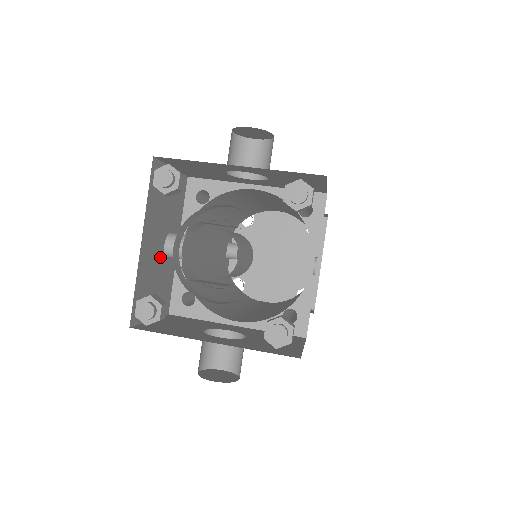
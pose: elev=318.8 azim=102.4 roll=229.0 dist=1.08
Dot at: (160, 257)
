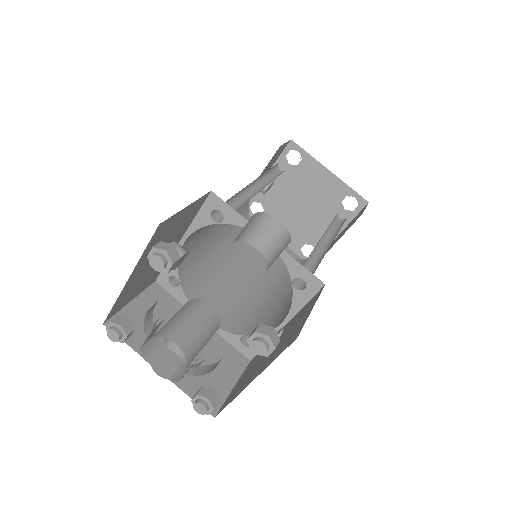
Dot at: occluded
